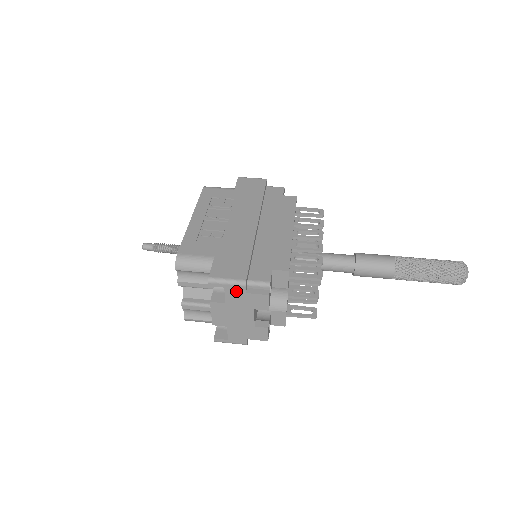
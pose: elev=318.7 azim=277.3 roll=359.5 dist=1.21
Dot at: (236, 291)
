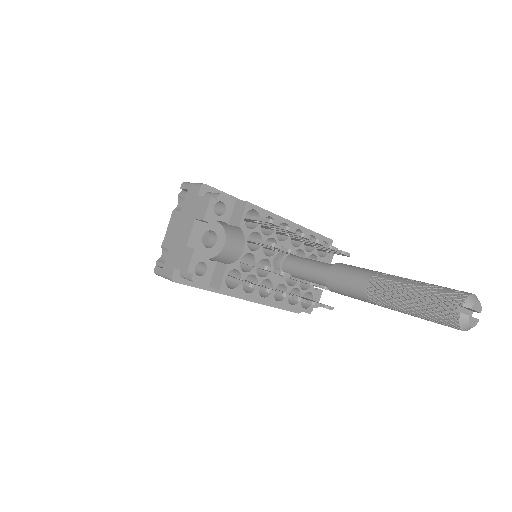
Dot at: (193, 194)
